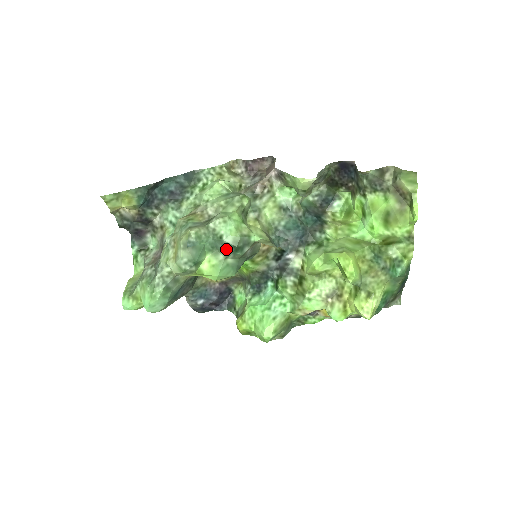
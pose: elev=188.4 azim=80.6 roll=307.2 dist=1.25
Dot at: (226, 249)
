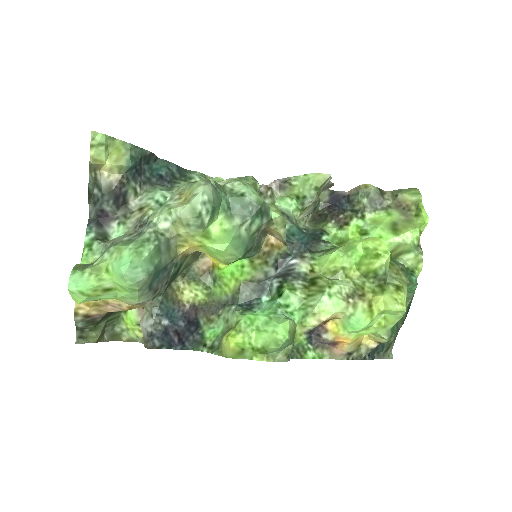
Dot at: (245, 211)
